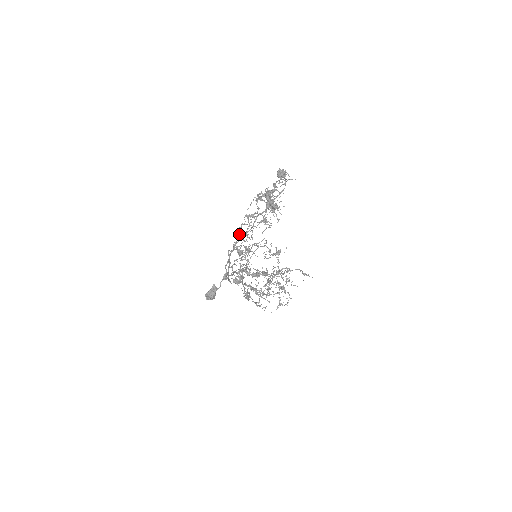
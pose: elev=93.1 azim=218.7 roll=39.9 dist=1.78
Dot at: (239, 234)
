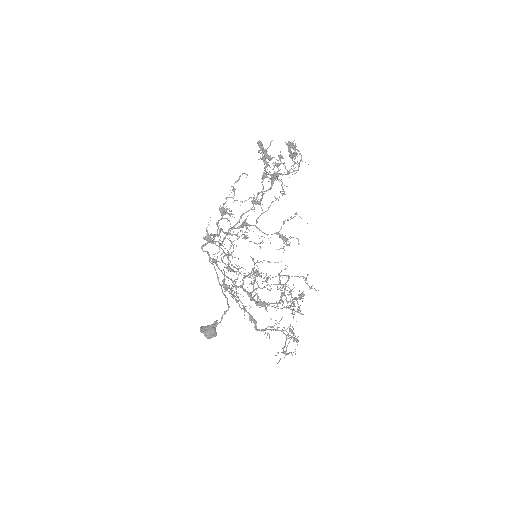
Dot at: (242, 225)
